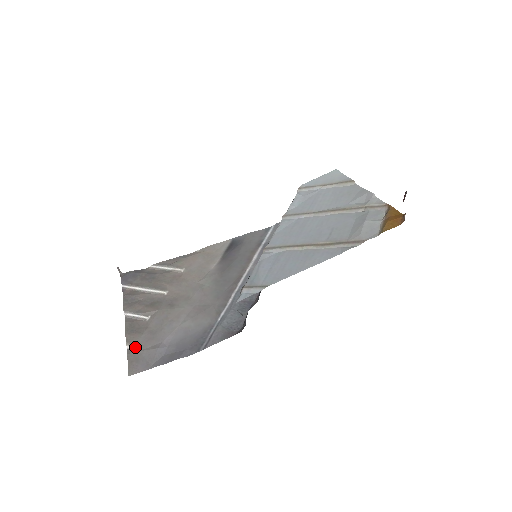
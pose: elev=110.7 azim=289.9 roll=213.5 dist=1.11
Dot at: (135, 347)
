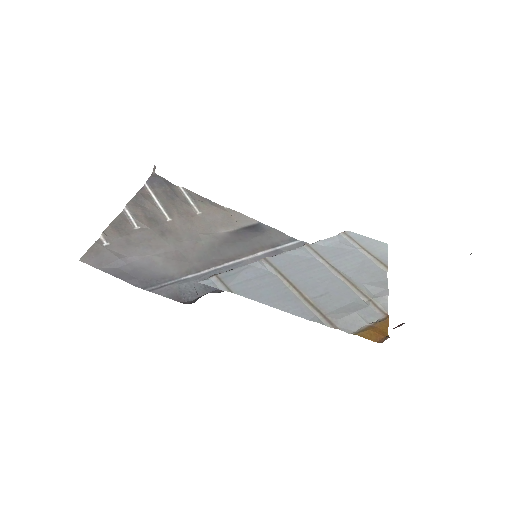
Dot at: (105, 242)
